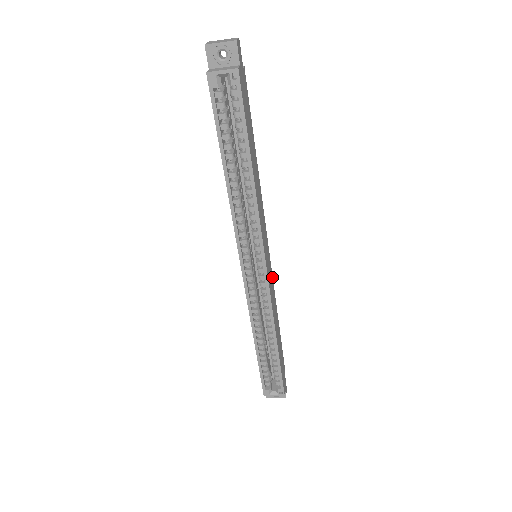
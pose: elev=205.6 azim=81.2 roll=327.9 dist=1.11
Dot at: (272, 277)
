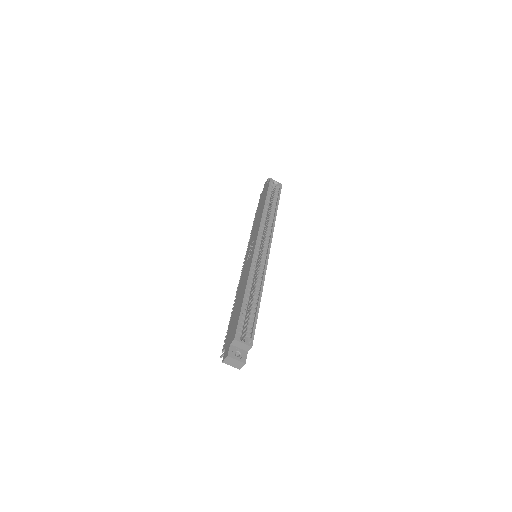
Dot at: occluded
